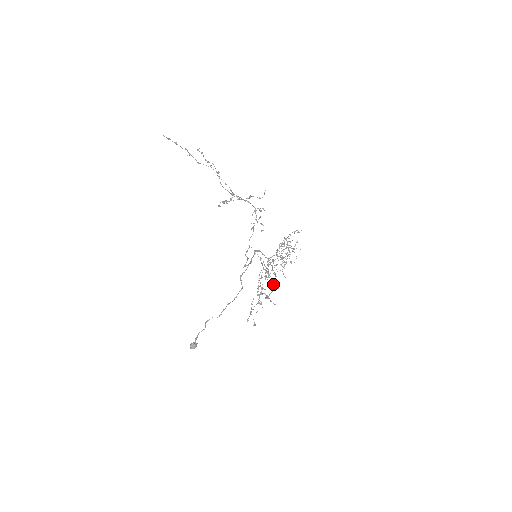
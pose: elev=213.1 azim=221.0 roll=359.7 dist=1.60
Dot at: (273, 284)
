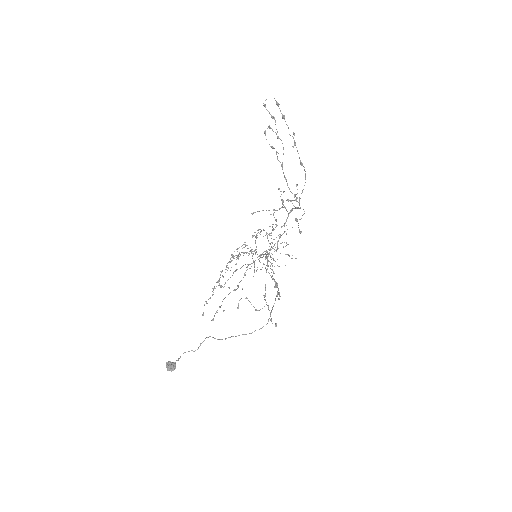
Dot at: occluded
